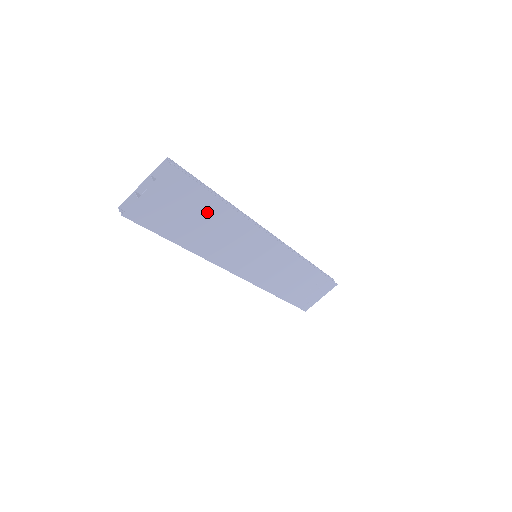
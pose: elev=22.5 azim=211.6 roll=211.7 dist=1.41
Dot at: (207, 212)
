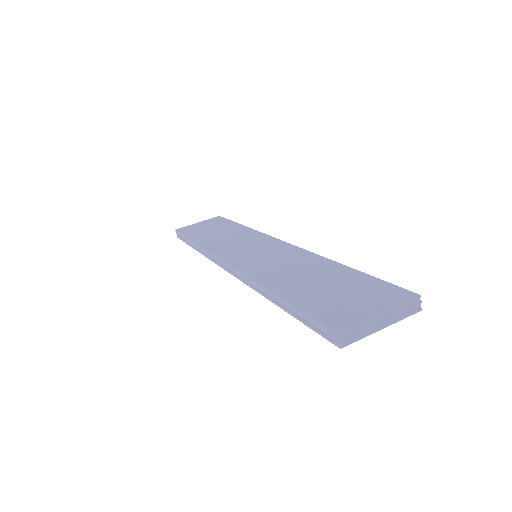
Dot at: occluded
